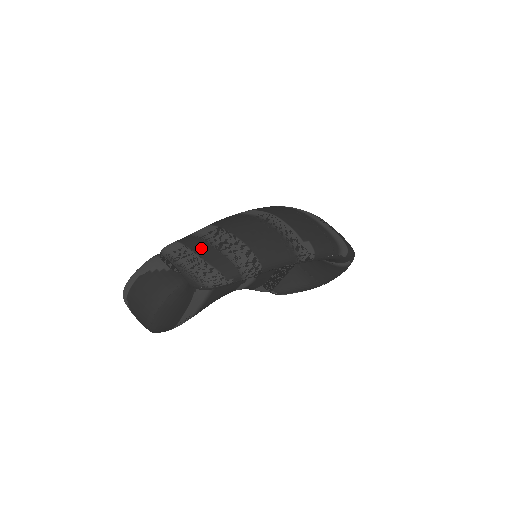
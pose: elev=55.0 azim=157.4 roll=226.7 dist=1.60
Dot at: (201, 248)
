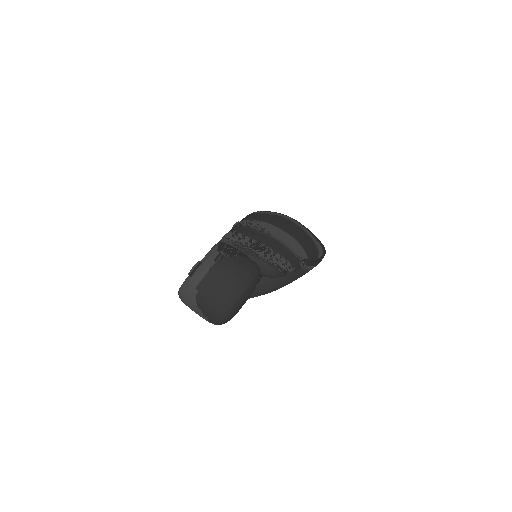
Dot at: (263, 238)
